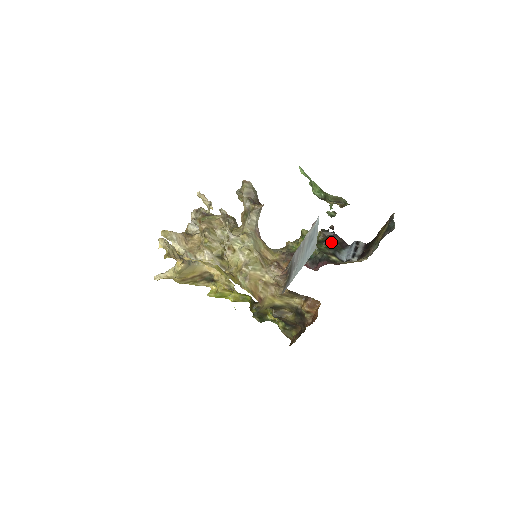
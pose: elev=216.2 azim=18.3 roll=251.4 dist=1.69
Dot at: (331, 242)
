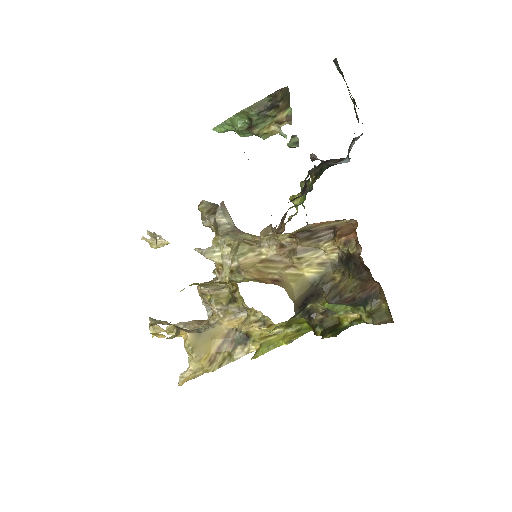
Dot at: (324, 168)
